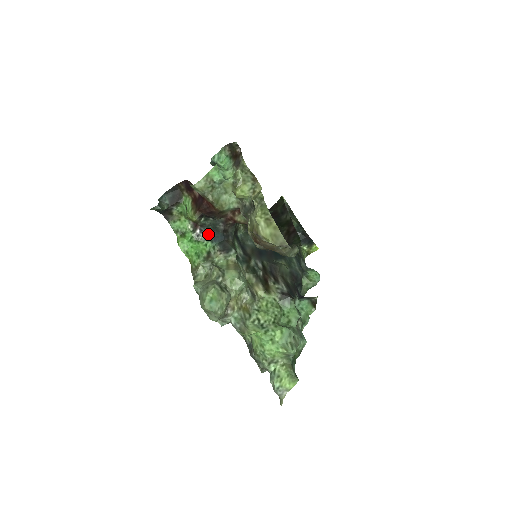
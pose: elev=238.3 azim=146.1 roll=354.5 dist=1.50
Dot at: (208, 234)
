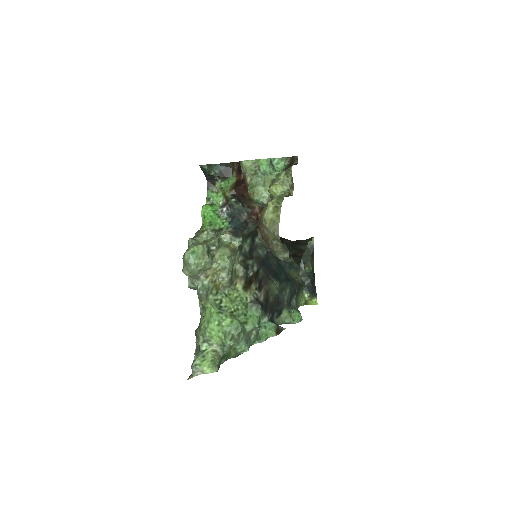
Dot at: (231, 216)
